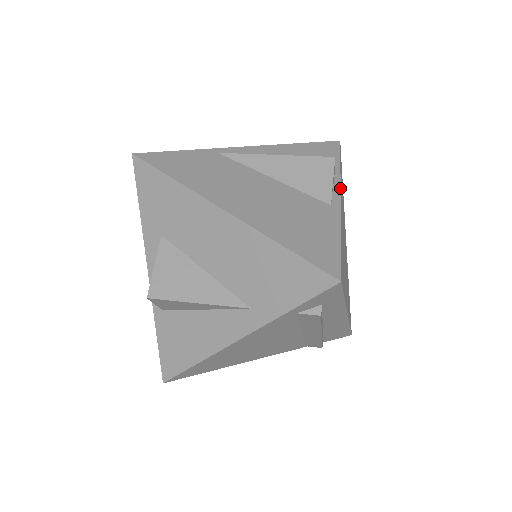
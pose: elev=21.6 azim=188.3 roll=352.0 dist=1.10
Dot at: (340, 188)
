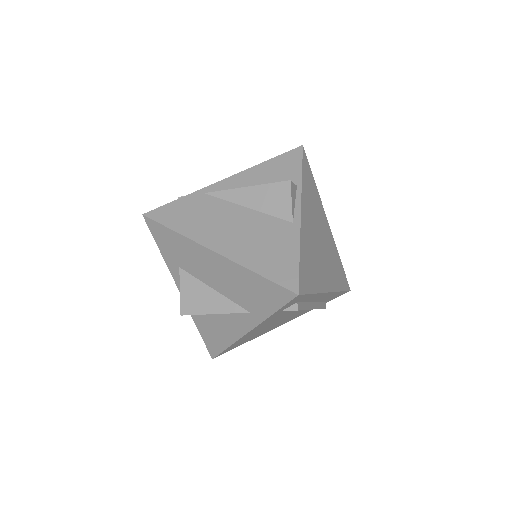
Dot at: (301, 202)
